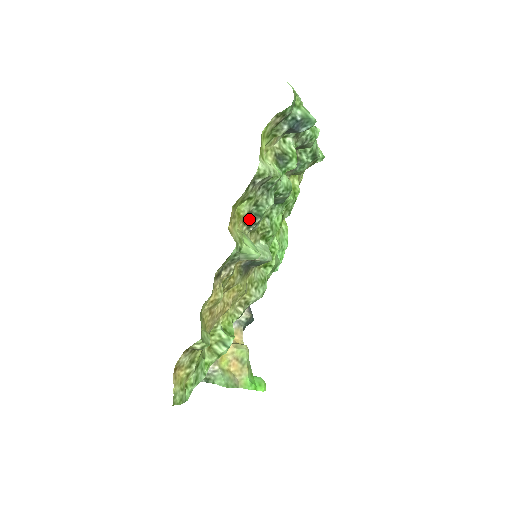
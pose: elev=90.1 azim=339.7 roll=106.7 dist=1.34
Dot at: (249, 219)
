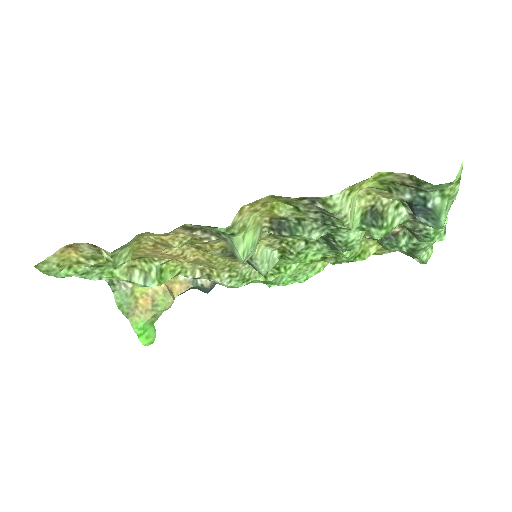
Dot at: (280, 223)
